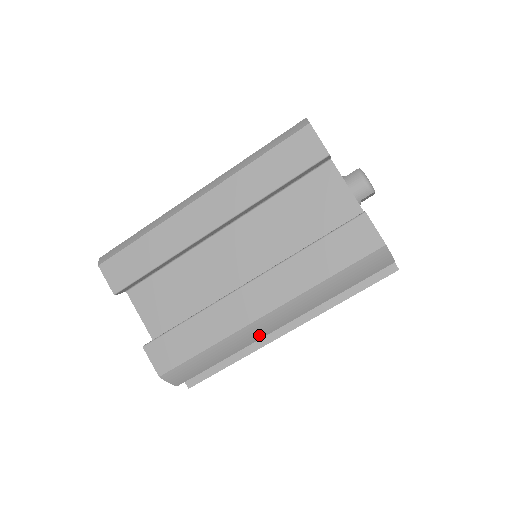
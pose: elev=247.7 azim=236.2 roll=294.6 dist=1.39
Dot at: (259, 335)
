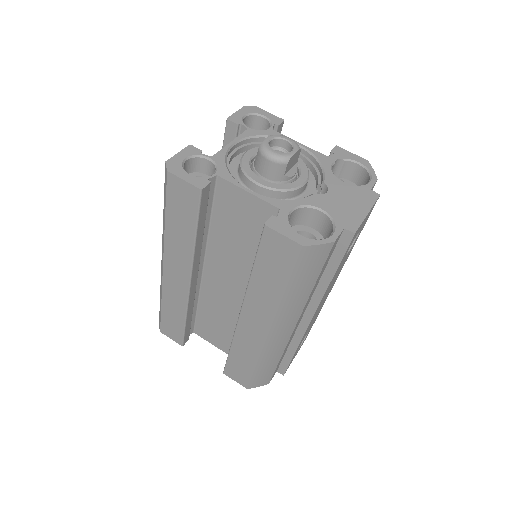
Dot at: (284, 339)
